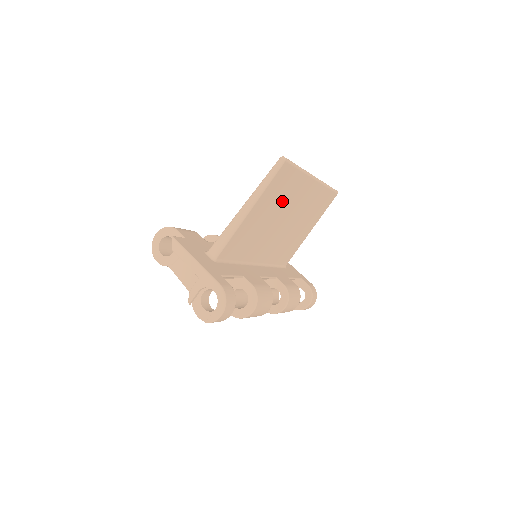
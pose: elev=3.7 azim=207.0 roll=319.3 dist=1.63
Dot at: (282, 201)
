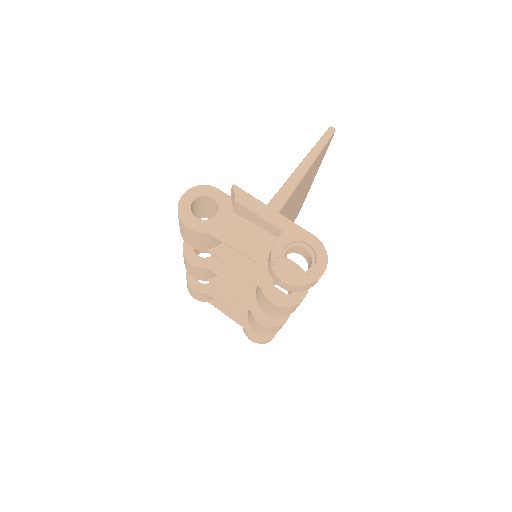
Dot at: (304, 186)
